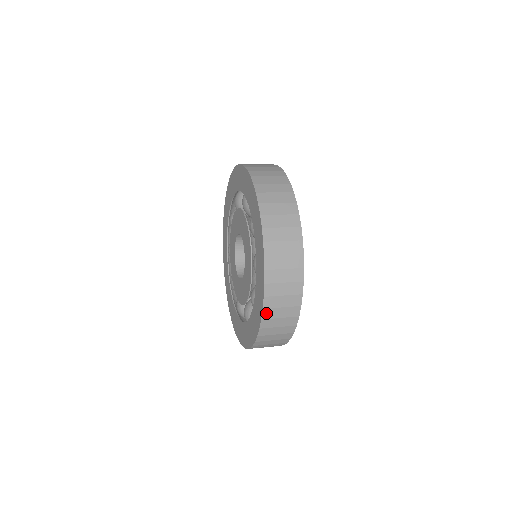
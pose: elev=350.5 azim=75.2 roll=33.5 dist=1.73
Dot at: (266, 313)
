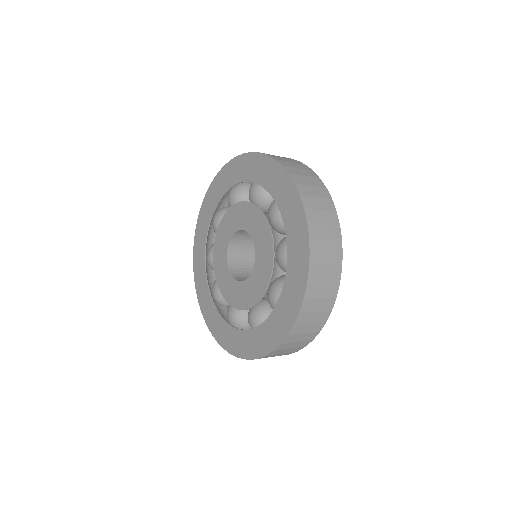
Dot at: (274, 352)
